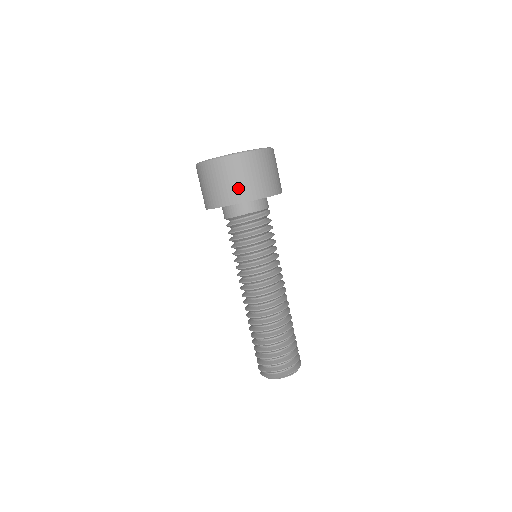
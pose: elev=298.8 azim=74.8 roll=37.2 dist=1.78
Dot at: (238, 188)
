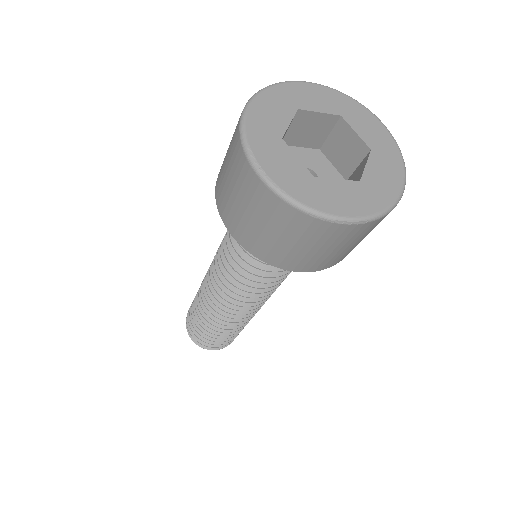
Dot at: (258, 237)
